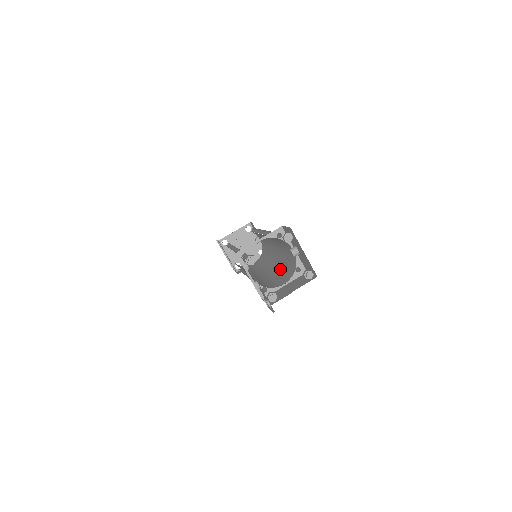
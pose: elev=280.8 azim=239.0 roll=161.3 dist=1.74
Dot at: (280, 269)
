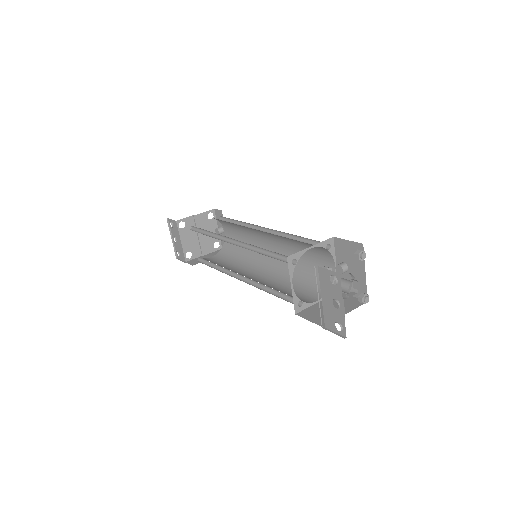
Dot at: (288, 278)
